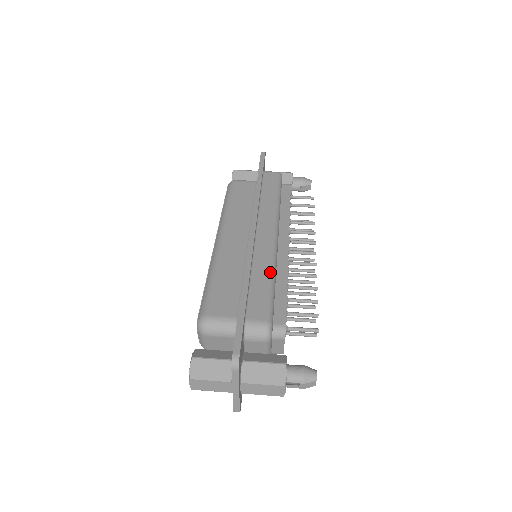
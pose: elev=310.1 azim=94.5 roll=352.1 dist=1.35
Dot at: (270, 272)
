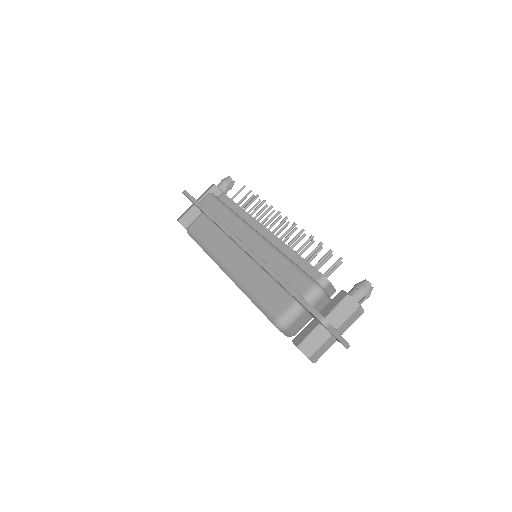
Dot at: (280, 256)
